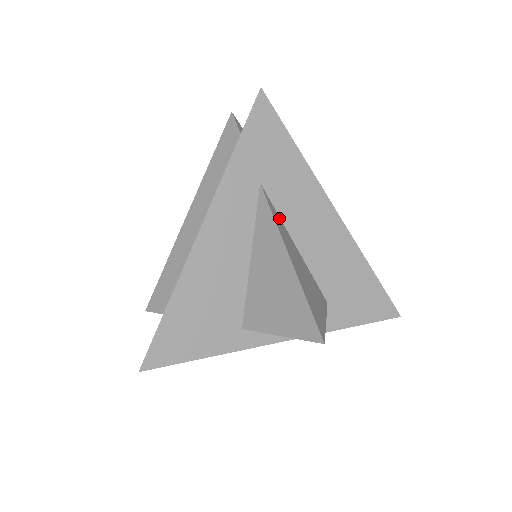
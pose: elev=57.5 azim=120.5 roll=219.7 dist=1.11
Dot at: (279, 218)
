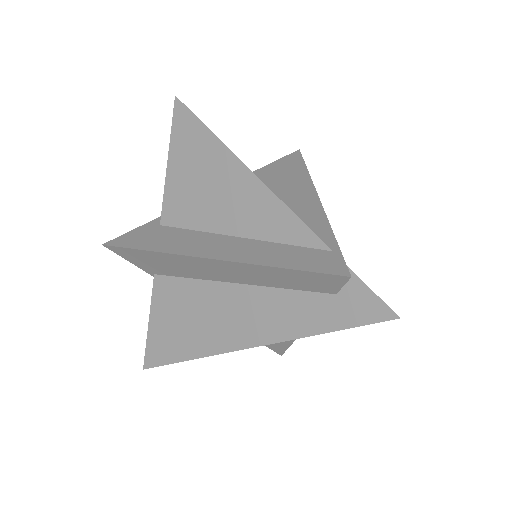
Dot at: occluded
